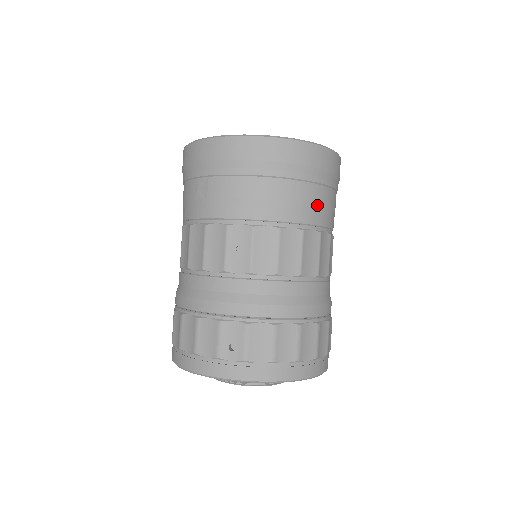
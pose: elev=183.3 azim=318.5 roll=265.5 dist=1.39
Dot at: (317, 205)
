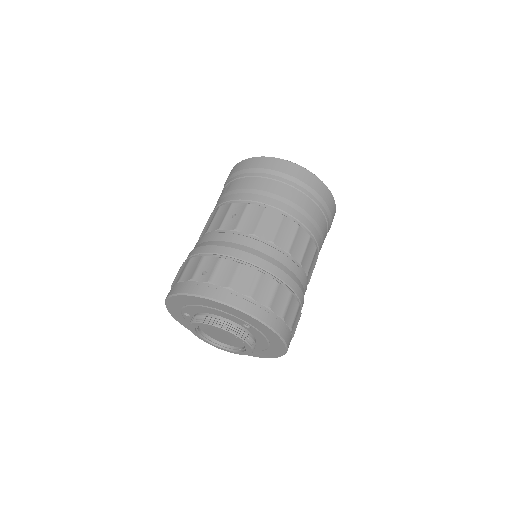
Dot at: (300, 206)
